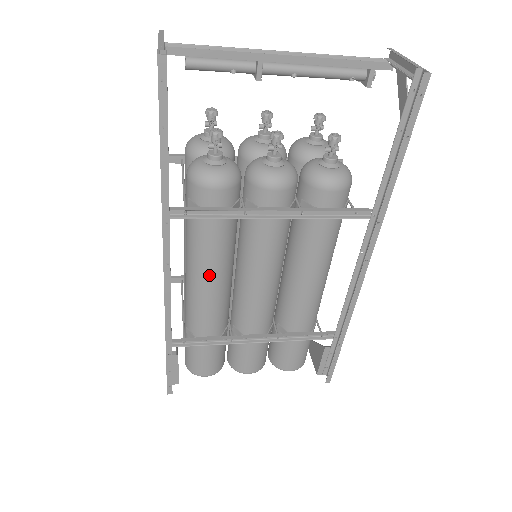
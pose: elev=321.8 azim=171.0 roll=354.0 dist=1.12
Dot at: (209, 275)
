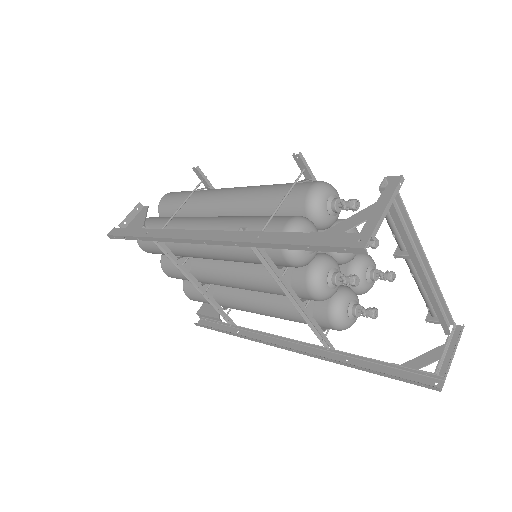
Dot at: (218, 253)
